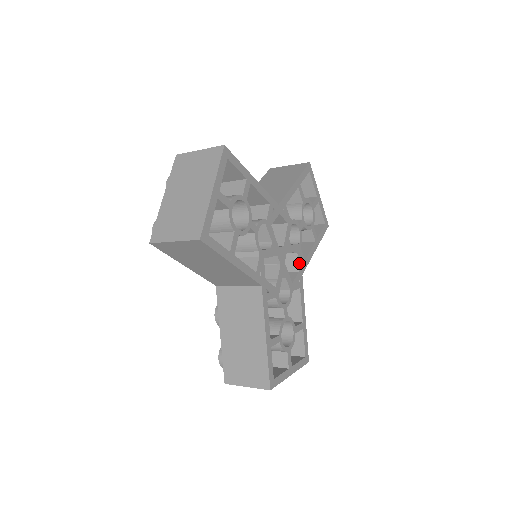
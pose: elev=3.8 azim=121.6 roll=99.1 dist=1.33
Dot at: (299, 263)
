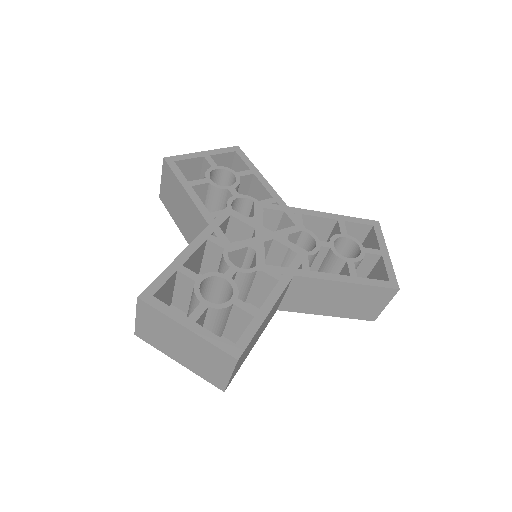
Dot at: (295, 263)
